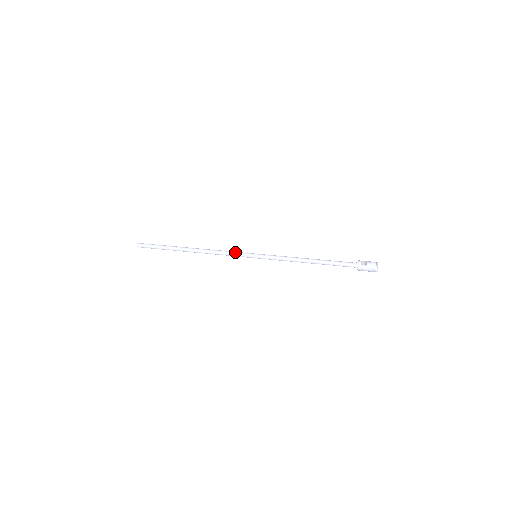
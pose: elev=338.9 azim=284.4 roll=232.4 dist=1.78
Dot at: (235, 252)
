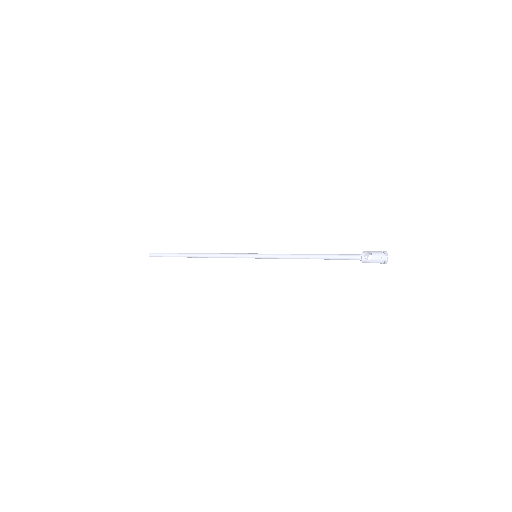
Dot at: (235, 254)
